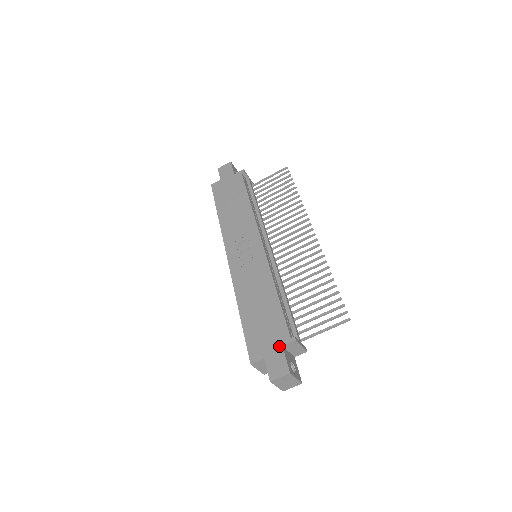
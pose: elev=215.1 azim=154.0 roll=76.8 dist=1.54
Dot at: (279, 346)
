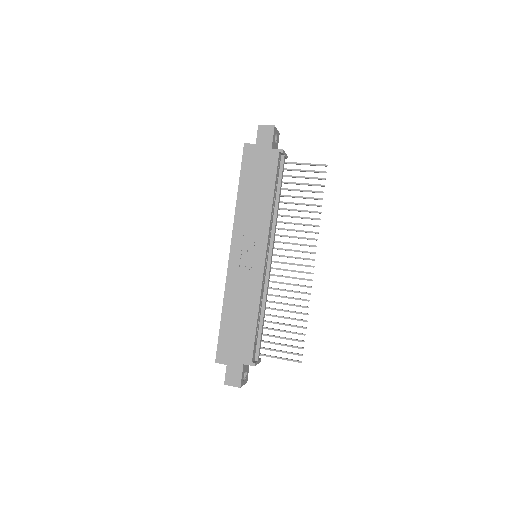
Dot at: (241, 363)
